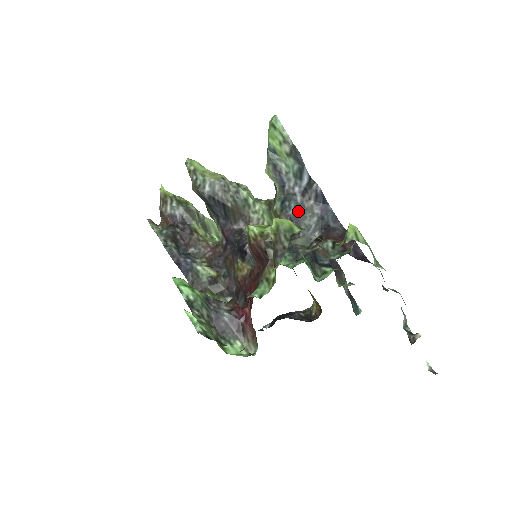
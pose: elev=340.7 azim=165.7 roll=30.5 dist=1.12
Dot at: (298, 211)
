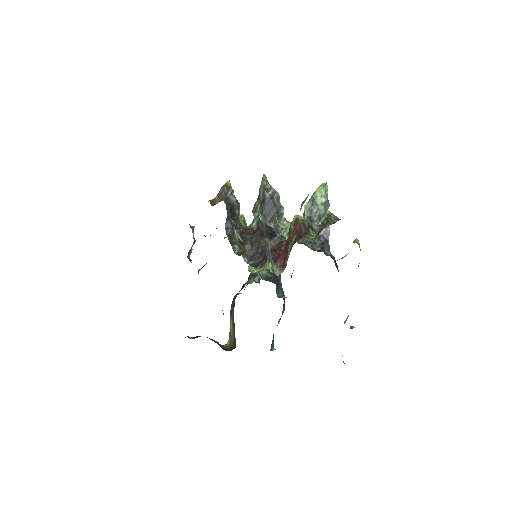
Dot at: occluded
